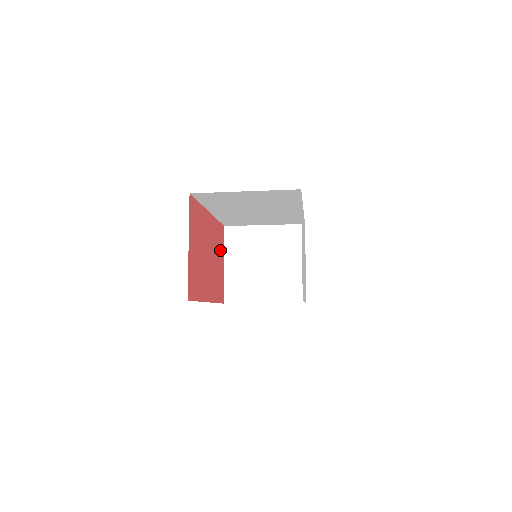
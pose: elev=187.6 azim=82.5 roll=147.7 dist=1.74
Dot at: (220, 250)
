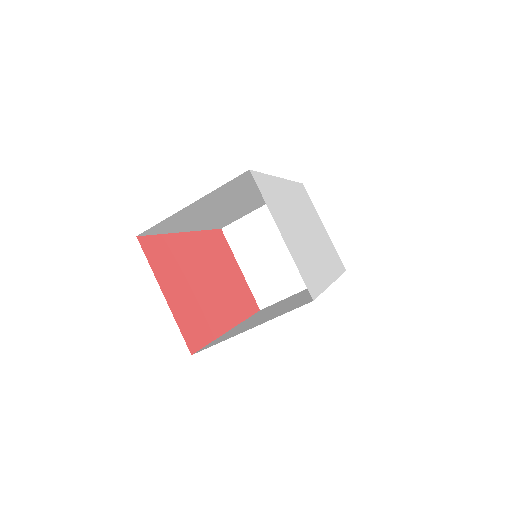
Dot at: (226, 259)
